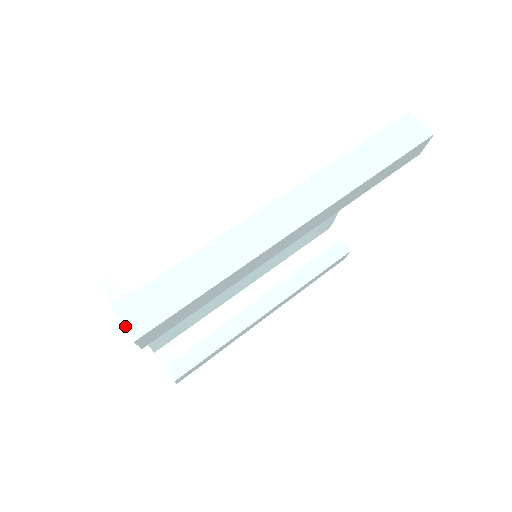
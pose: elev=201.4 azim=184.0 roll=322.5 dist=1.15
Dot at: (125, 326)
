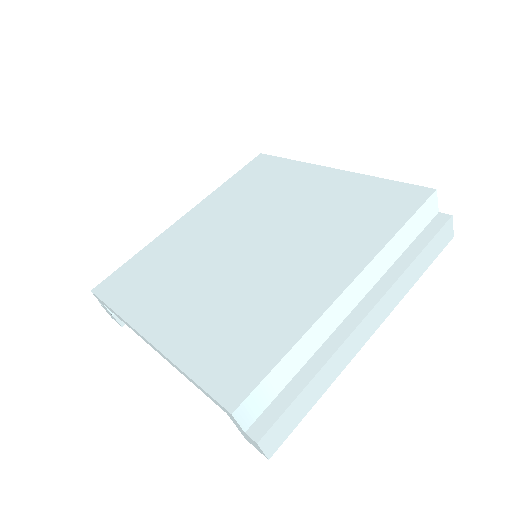
Dot at: (265, 452)
